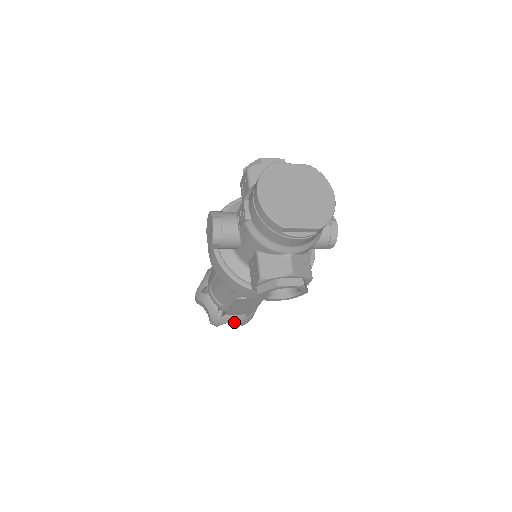
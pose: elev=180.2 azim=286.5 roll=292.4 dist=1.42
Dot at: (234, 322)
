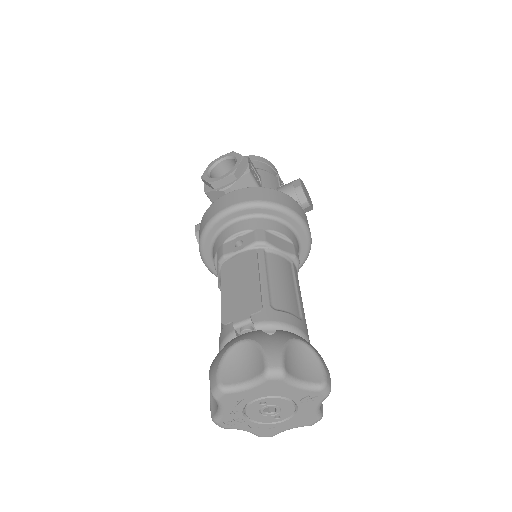
Dot at: (252, 370)
